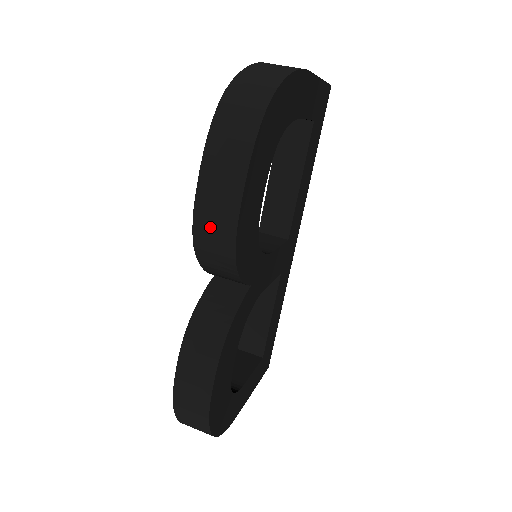
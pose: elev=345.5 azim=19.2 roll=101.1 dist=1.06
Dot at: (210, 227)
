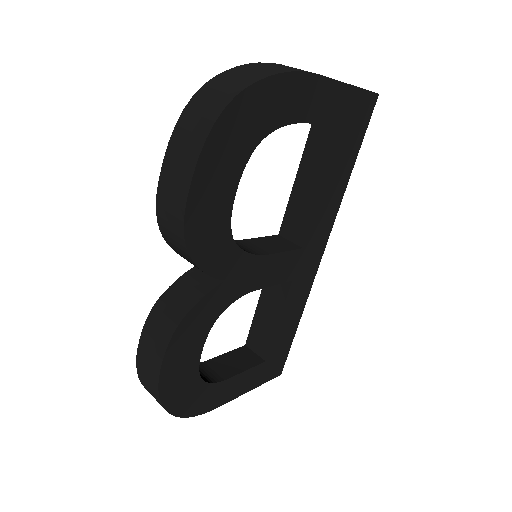
Dot at: (167, 213)
